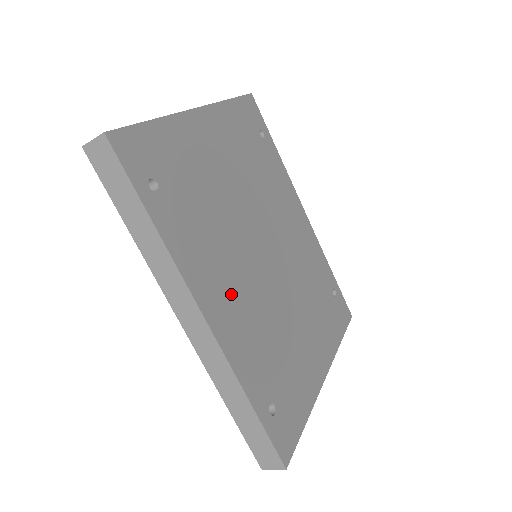
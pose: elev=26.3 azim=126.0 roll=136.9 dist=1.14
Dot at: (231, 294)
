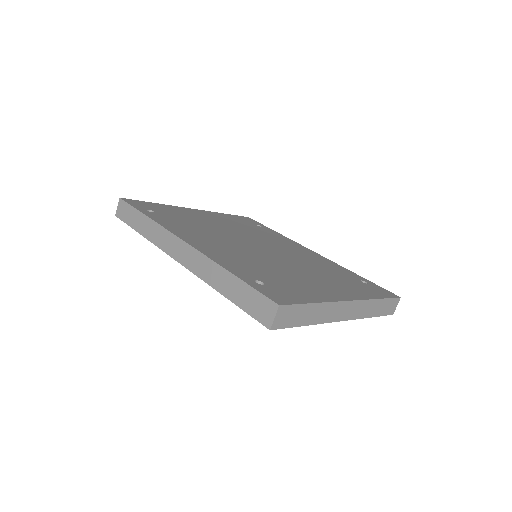
Dot at: (214, 244)
